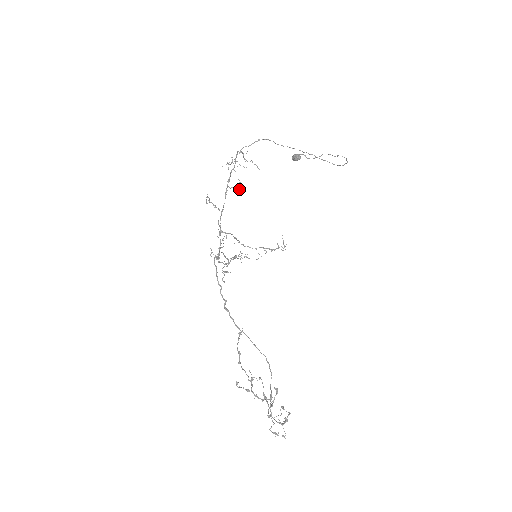
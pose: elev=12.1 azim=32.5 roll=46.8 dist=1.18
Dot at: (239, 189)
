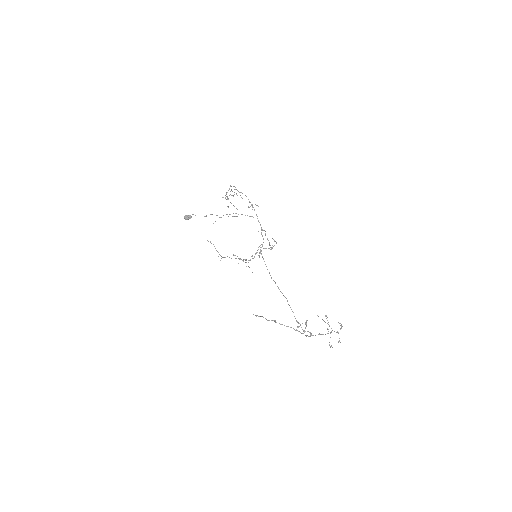
Dot at: (258, 206)
